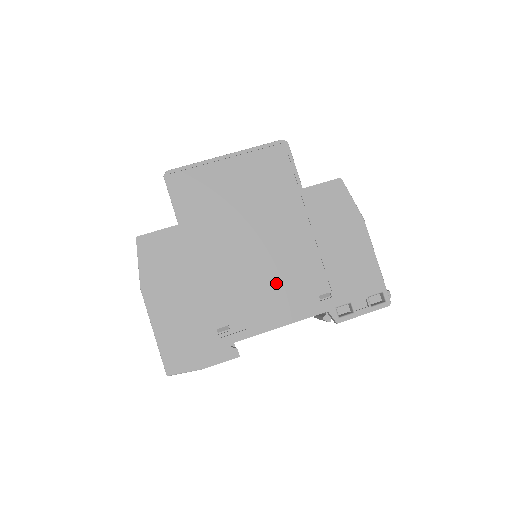
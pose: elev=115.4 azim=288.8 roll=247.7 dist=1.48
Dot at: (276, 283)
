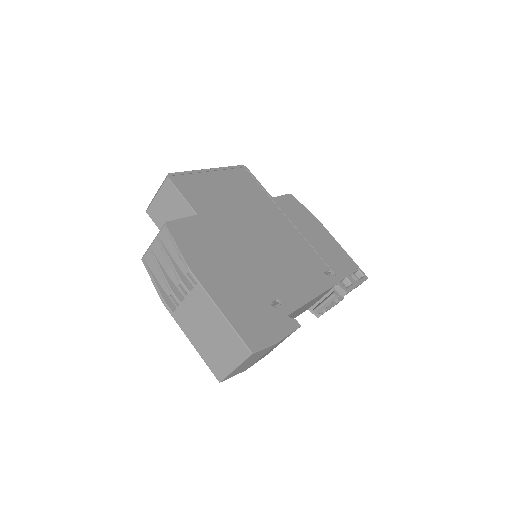
Dot at: (293, 263)
